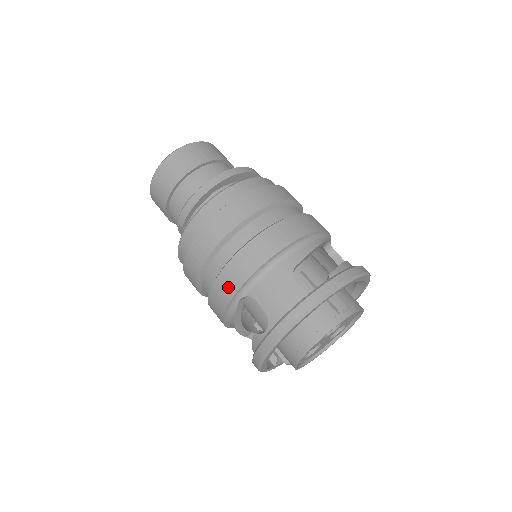
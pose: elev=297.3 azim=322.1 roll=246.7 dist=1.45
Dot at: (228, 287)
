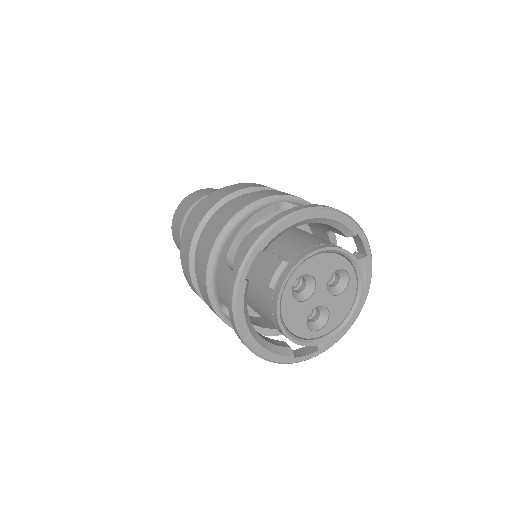
Dot at: (278, 193)
